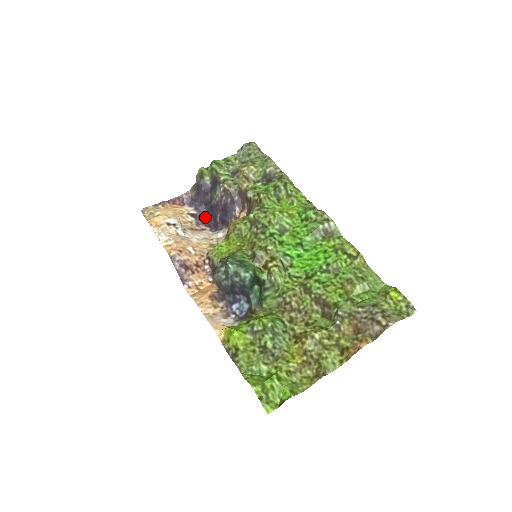
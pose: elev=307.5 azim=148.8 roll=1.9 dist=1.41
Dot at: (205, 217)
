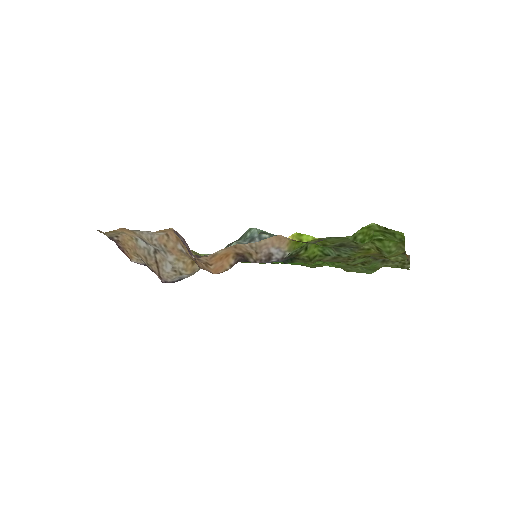
Dot at: occluded
